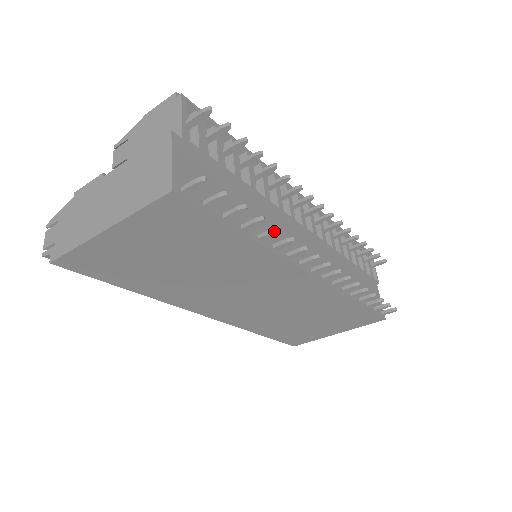
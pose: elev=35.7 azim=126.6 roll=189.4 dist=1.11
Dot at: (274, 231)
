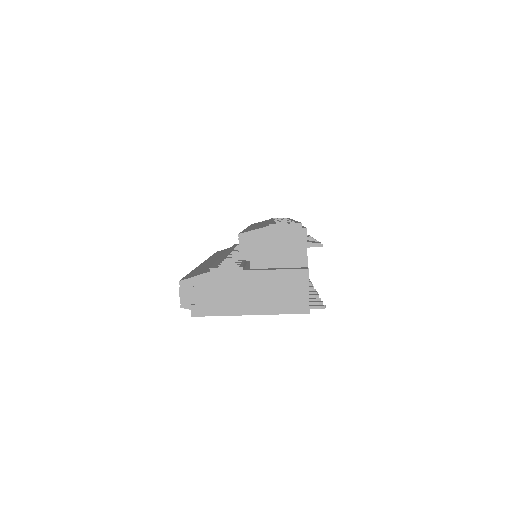
Dot at: occluded
